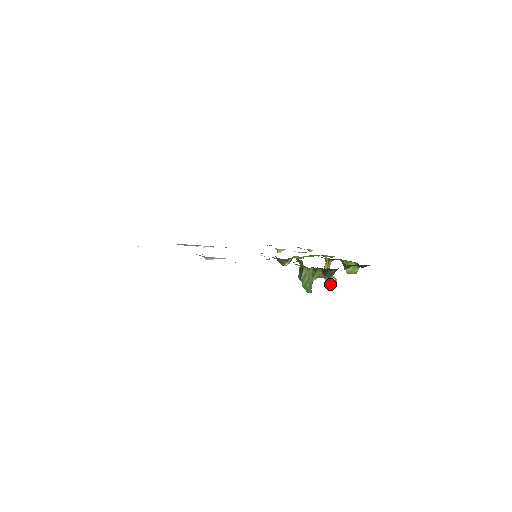
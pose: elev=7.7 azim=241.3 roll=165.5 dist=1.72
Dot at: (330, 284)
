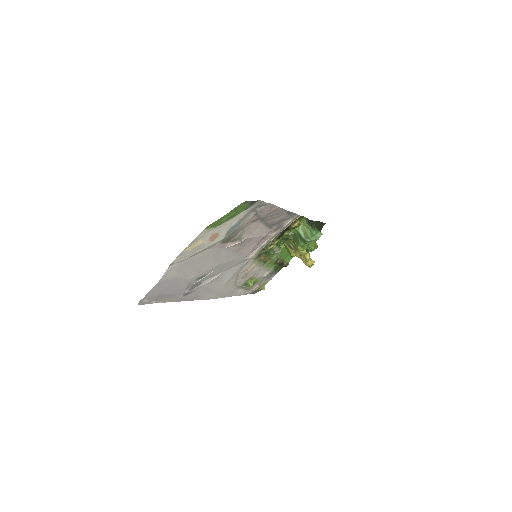
Dot at: (312, 263)
